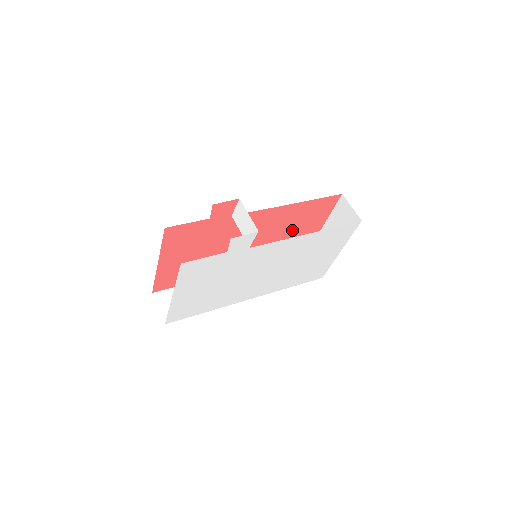
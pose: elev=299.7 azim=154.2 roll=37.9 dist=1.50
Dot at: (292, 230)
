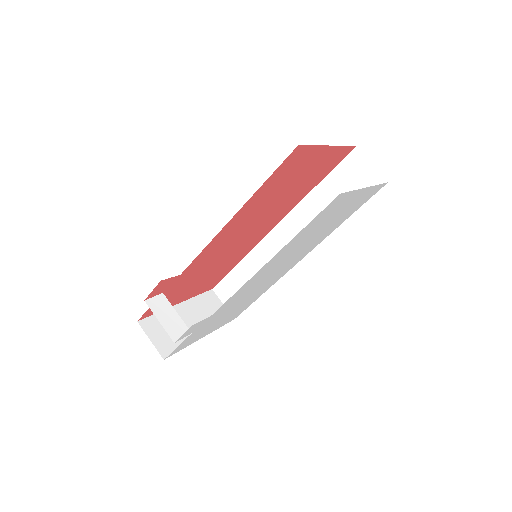
Dot at: (285, 190)
